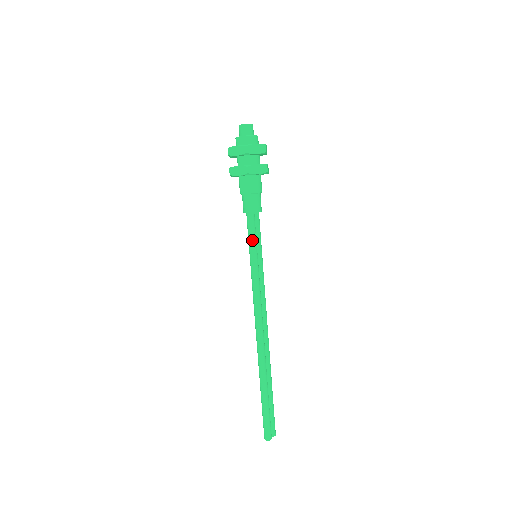
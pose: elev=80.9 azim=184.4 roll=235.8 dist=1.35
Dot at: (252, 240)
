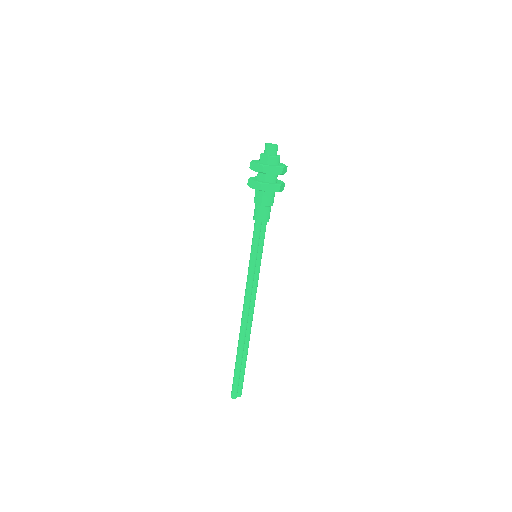
Dot at: (254, 243)
